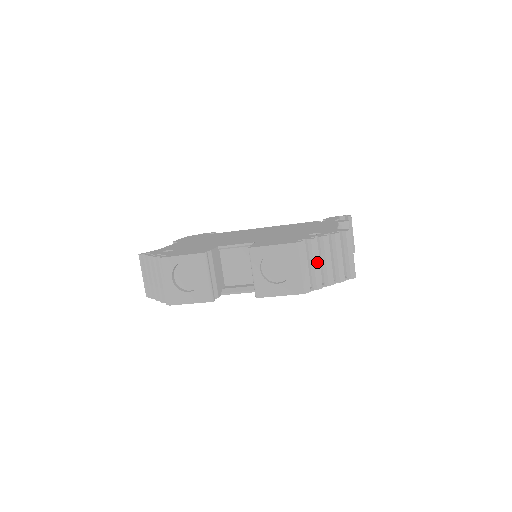
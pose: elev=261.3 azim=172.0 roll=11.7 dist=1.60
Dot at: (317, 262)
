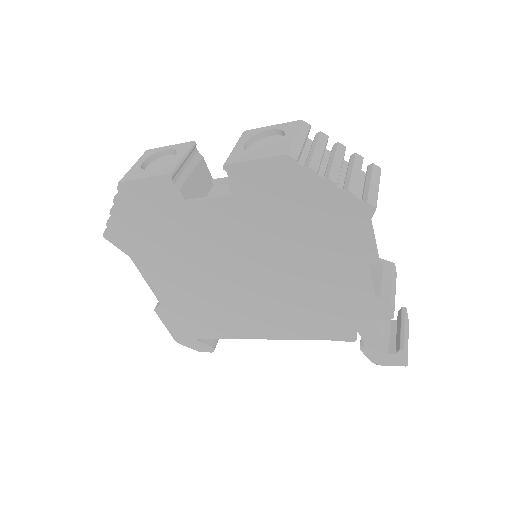
Dot at: (320, 150)
